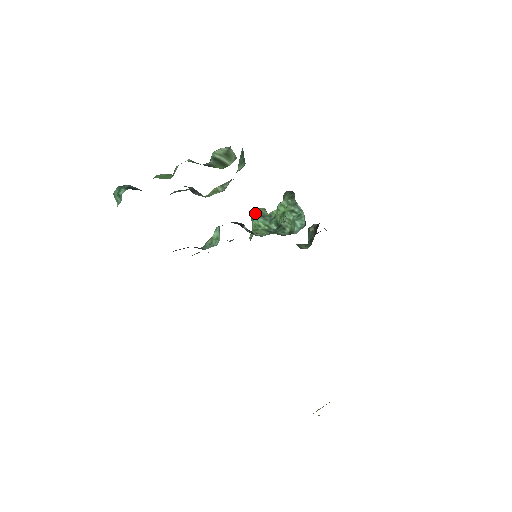
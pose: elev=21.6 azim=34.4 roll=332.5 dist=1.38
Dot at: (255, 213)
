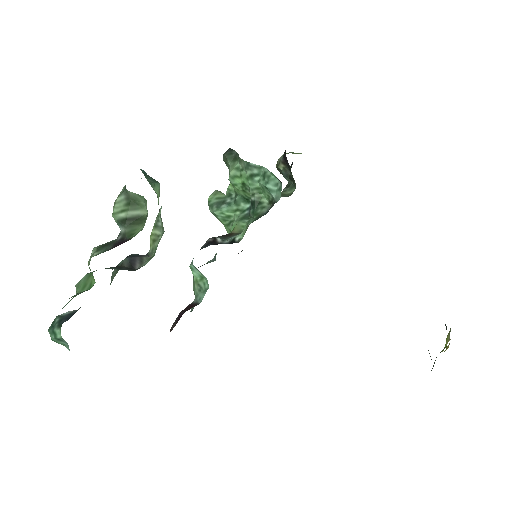
Dot at: (211, 206)
